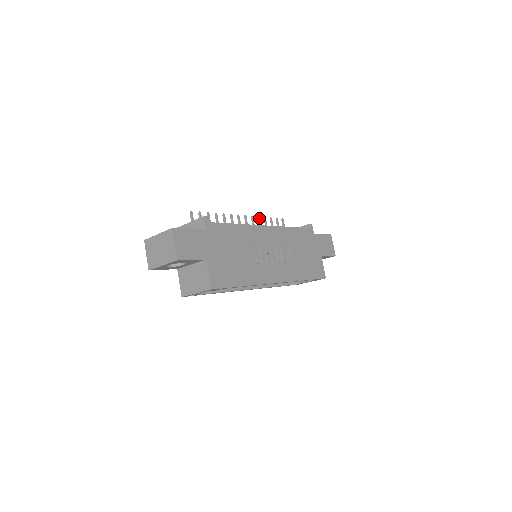
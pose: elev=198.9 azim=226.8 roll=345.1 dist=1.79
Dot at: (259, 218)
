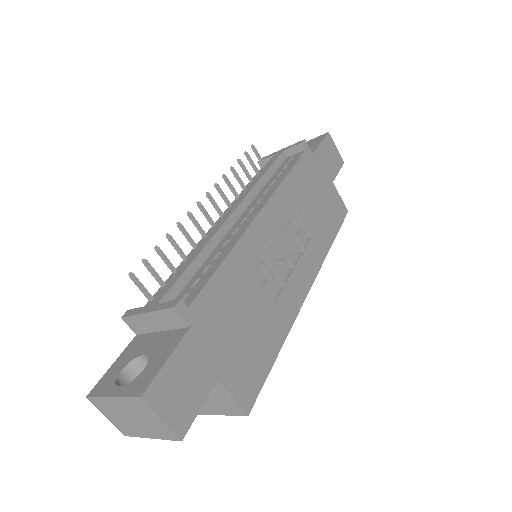
Dot at: (226, 177)
